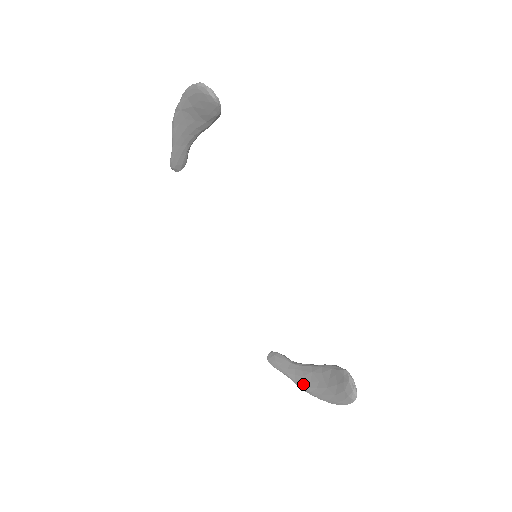
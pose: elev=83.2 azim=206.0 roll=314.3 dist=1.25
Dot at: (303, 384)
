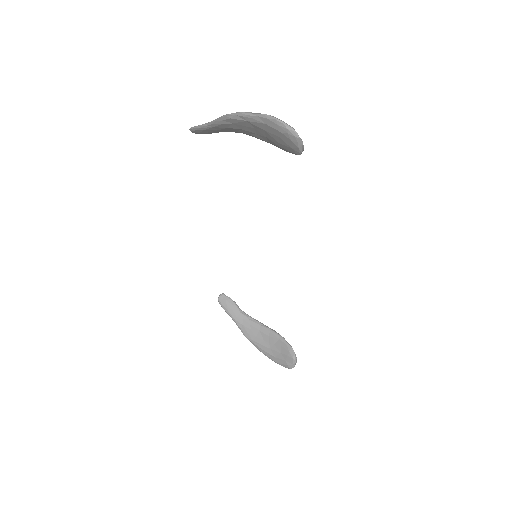
Dot at: (248, 335)
